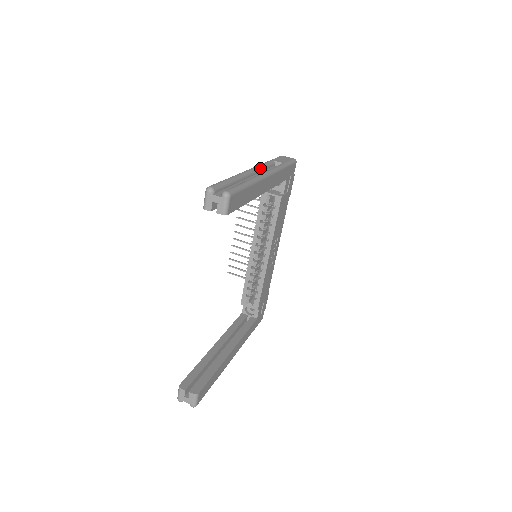
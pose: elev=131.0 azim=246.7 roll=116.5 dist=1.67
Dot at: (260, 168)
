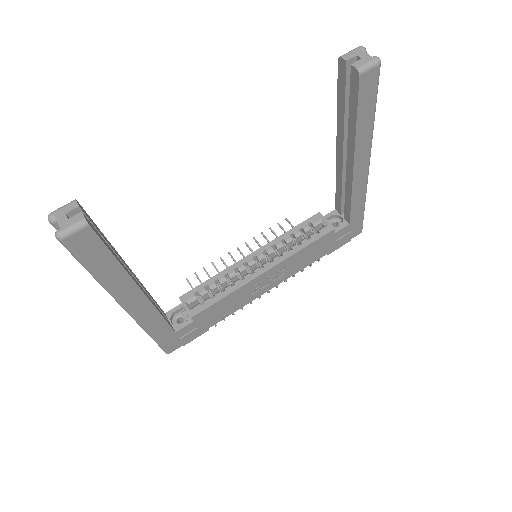
Dot at: occluded
